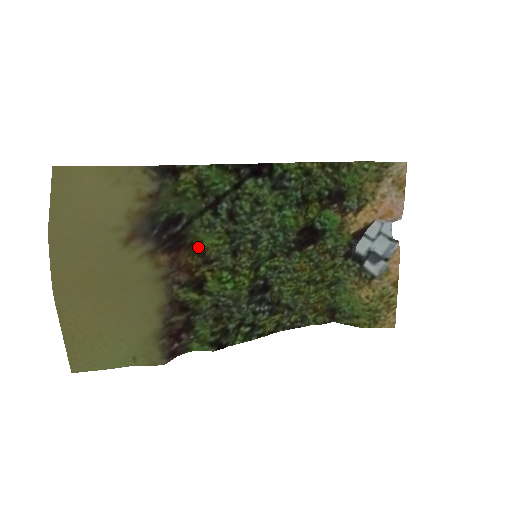
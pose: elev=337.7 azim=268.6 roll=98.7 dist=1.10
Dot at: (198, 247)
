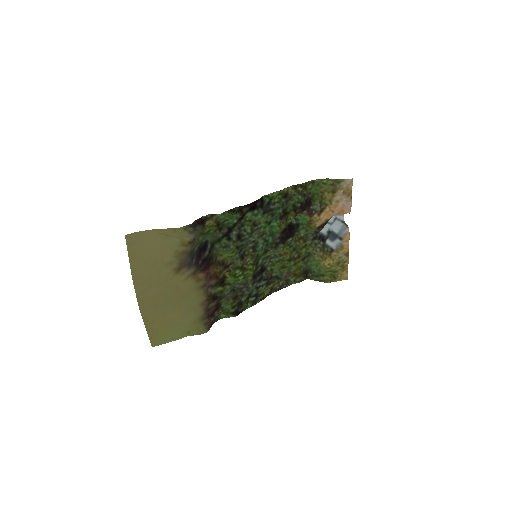
Dot at: (219, 259)
